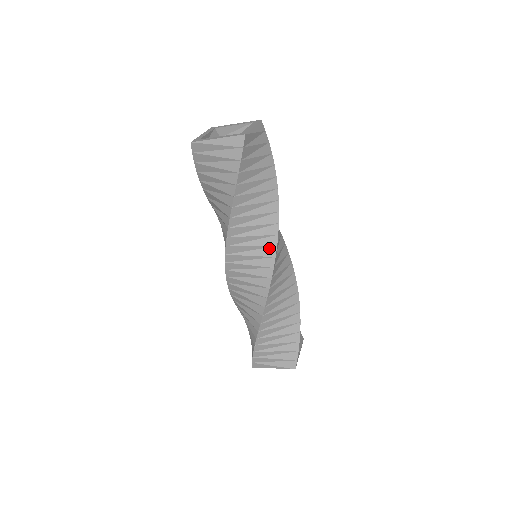
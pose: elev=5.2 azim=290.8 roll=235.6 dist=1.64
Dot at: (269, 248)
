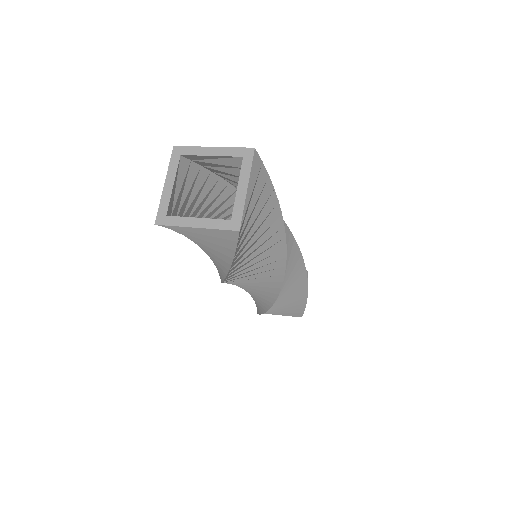
Dot at: (275, 276)
